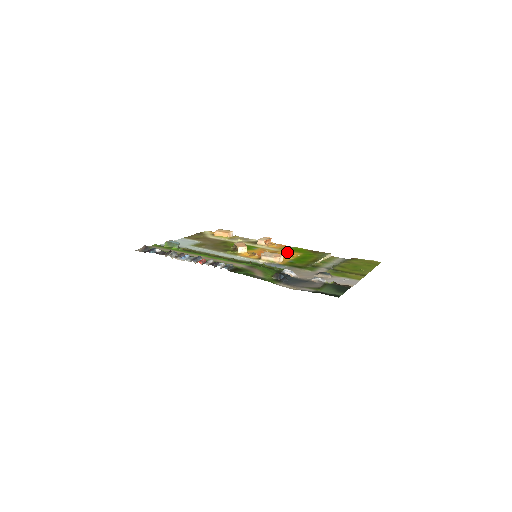
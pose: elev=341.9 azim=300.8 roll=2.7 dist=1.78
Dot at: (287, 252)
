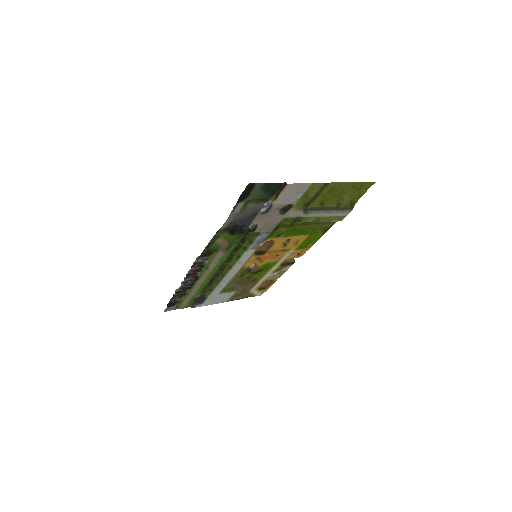
Dot at: (295, 244)
